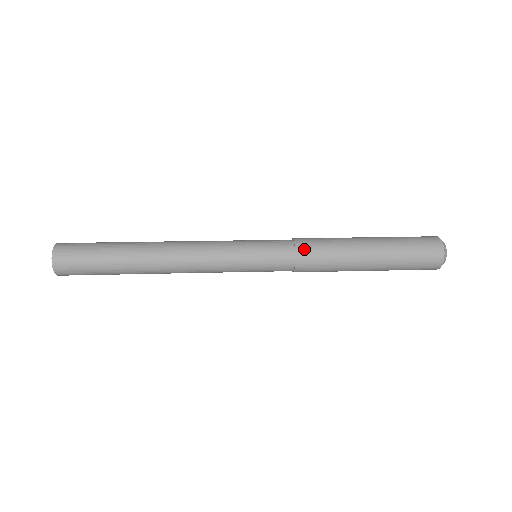
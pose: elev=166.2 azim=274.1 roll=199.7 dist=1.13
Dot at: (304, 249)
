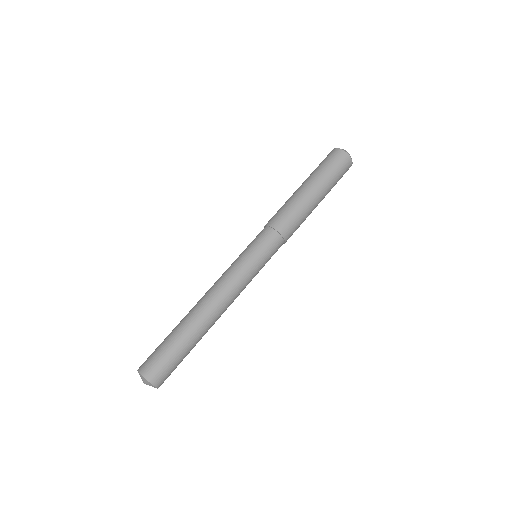
Dot at: (284, 229)
